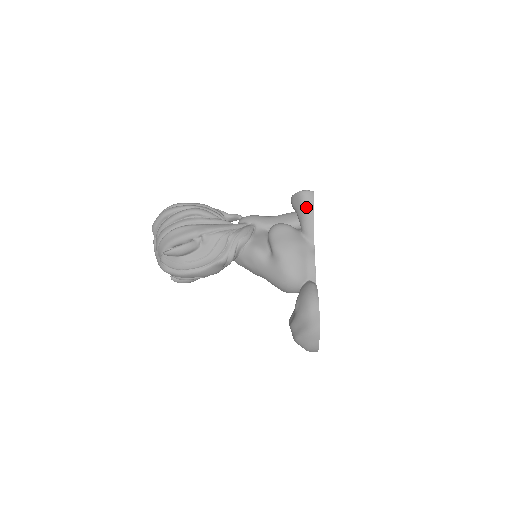
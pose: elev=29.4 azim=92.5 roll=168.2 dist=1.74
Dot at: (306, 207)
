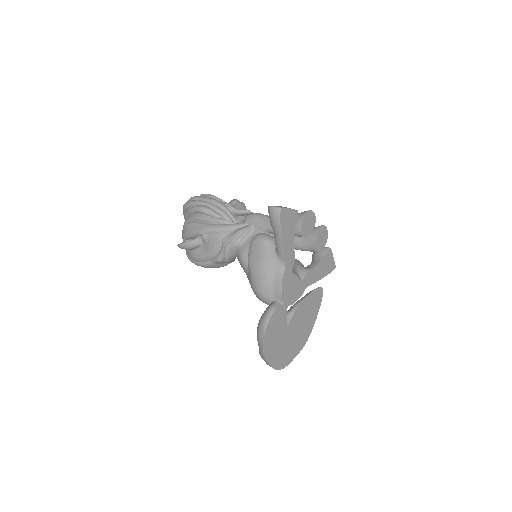
Dot at: (274, 225)
